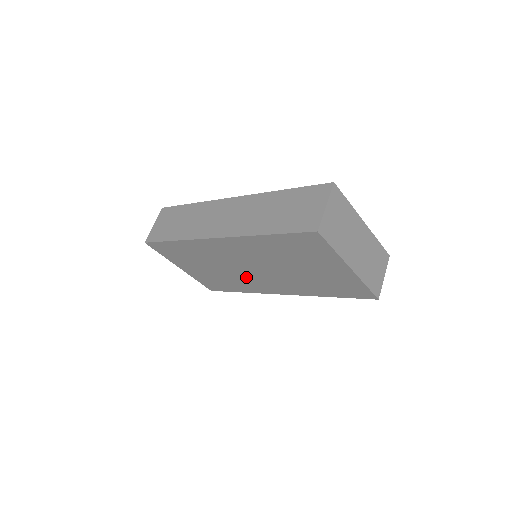
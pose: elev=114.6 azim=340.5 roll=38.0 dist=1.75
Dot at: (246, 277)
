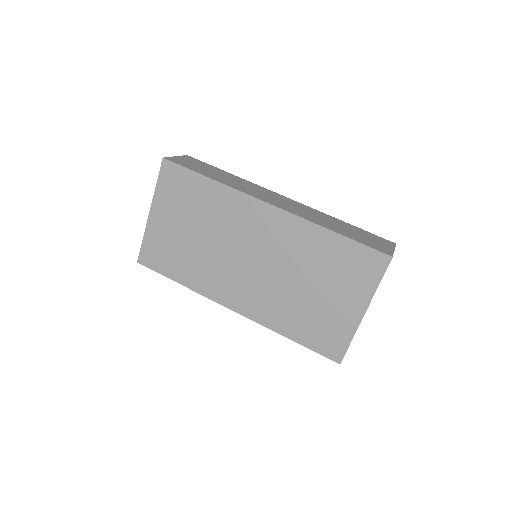
Dot at: (224, 267)
